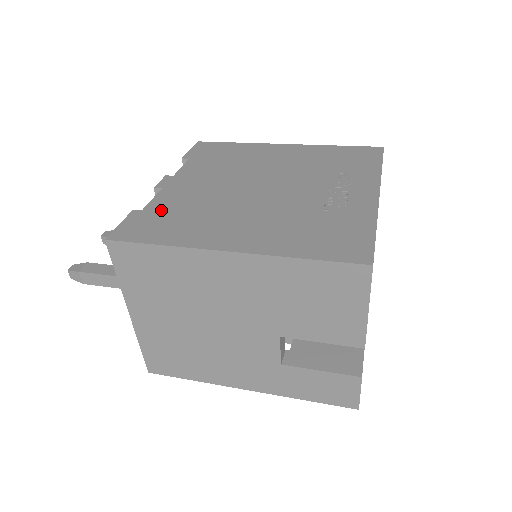
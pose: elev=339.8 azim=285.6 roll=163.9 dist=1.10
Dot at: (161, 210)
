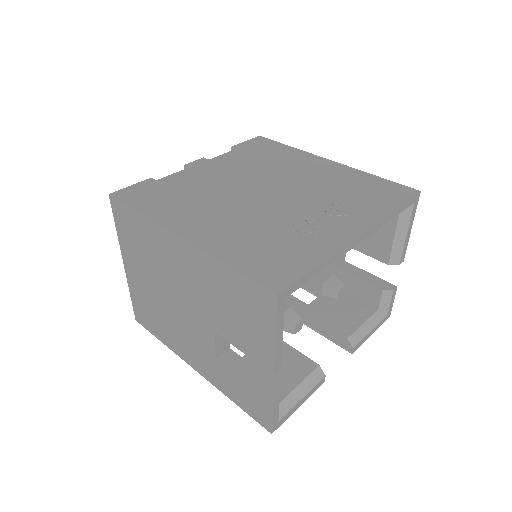
Dot at: (169, 185)
